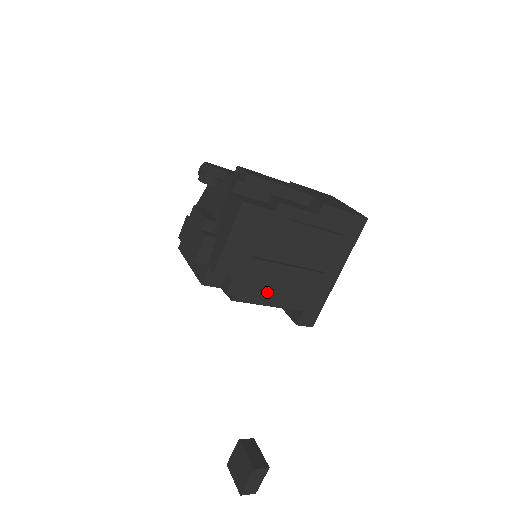
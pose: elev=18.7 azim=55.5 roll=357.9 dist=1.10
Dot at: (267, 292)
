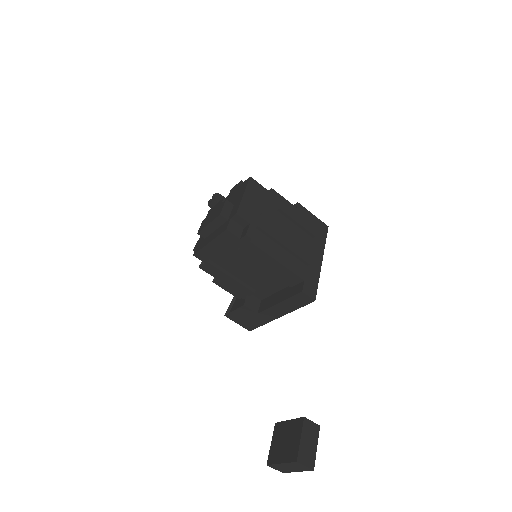
Dot at: (274, 249)
